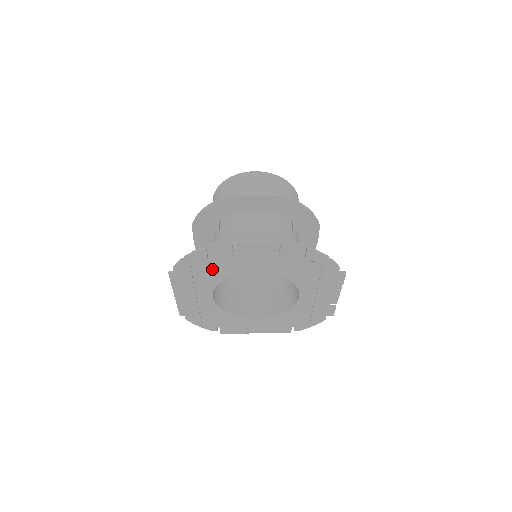
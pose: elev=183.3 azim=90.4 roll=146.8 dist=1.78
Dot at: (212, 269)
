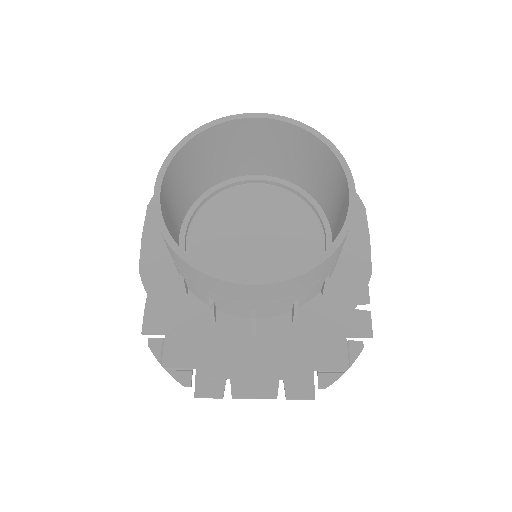
Dot at: (198, 345)
